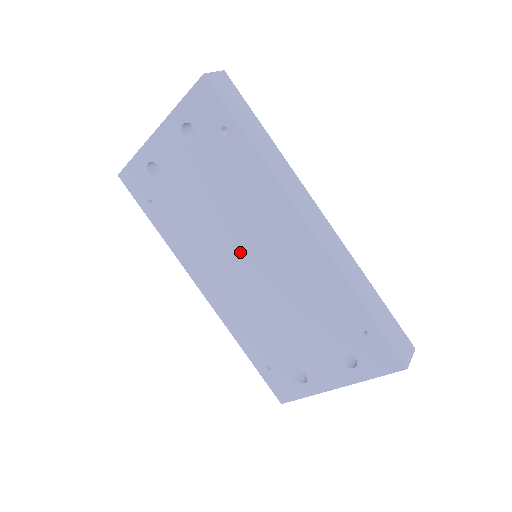
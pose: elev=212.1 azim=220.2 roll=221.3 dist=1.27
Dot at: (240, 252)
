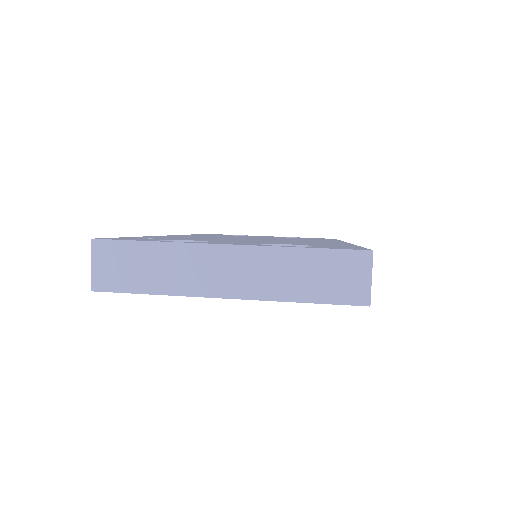
Dot at: occluded
